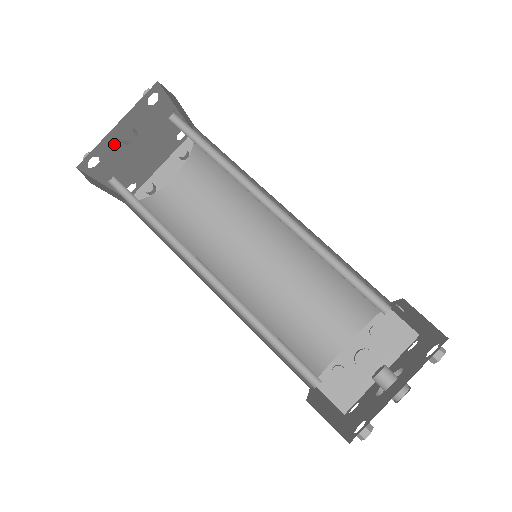
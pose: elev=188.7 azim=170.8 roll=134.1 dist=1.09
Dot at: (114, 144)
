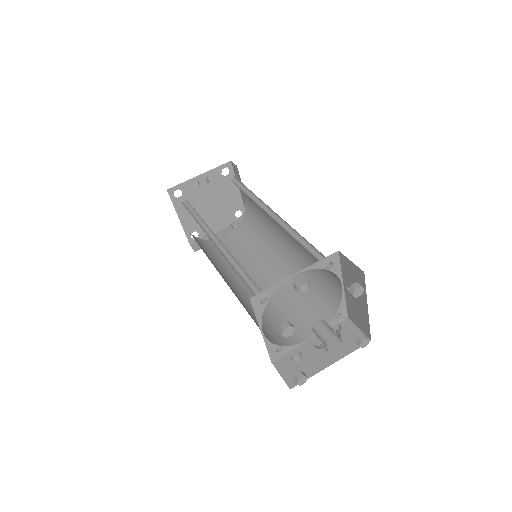
Dot at: (194, 189)
